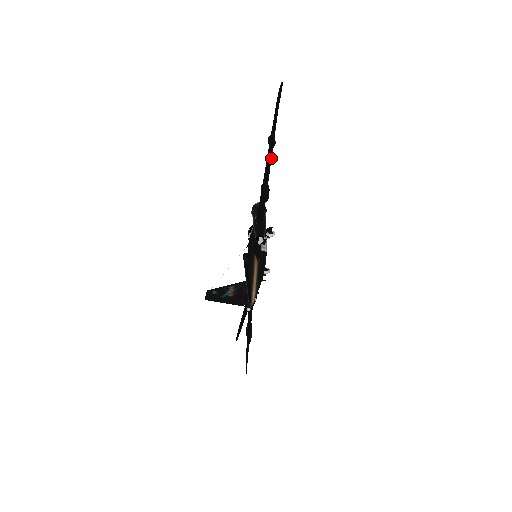
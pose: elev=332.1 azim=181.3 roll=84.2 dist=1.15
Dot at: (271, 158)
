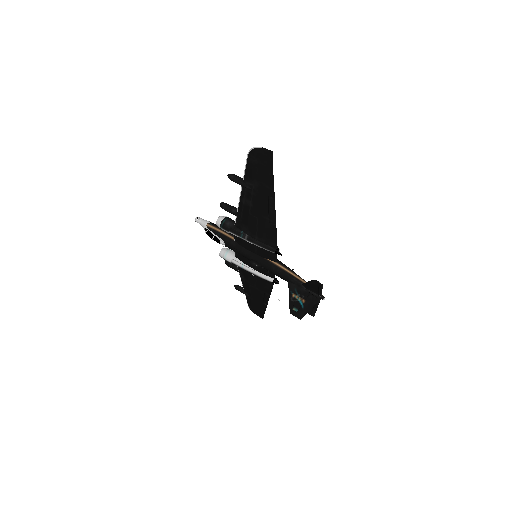
Dot at: (274, 203)
